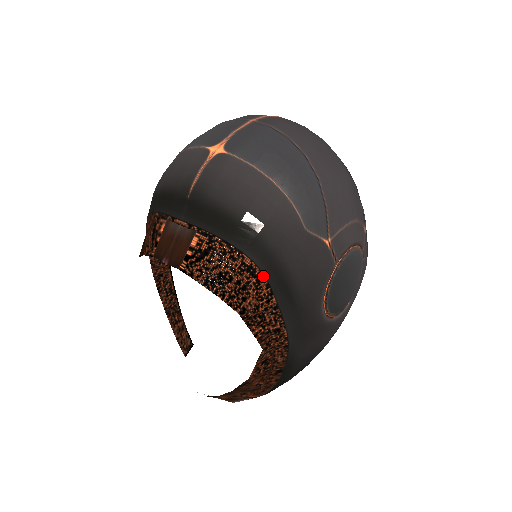
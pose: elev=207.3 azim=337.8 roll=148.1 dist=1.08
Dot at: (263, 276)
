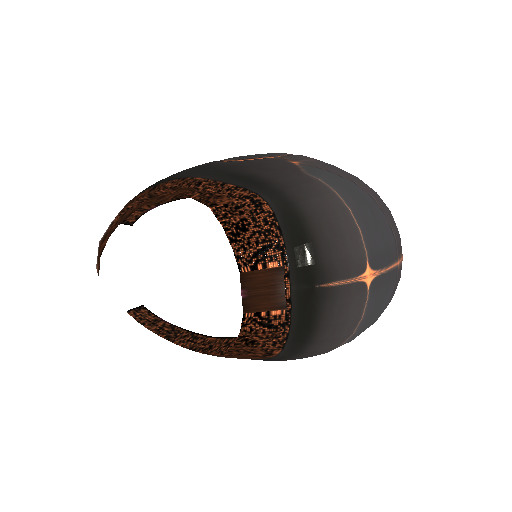
Dot at: (266, 358)
